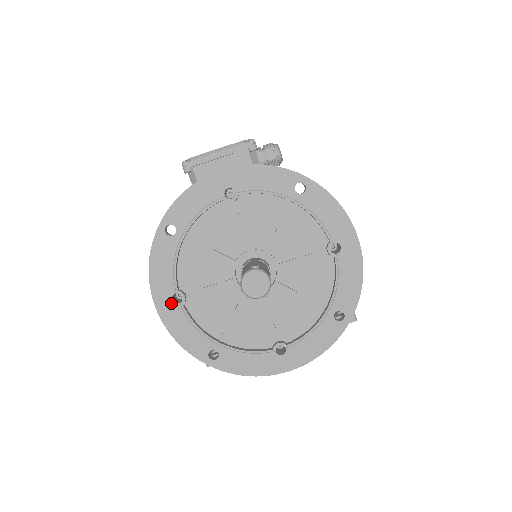
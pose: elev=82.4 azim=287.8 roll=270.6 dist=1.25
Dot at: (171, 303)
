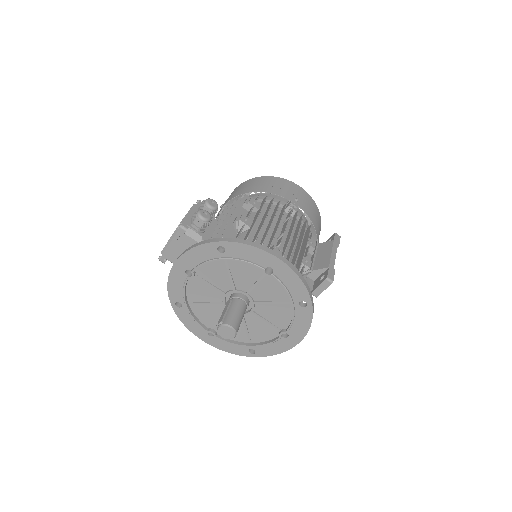
Dot at: (210, 337)
